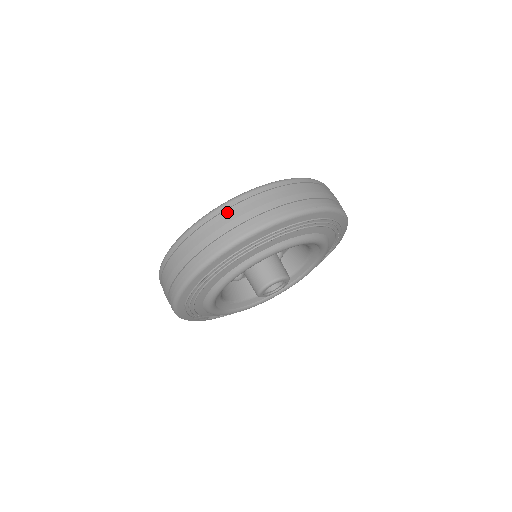
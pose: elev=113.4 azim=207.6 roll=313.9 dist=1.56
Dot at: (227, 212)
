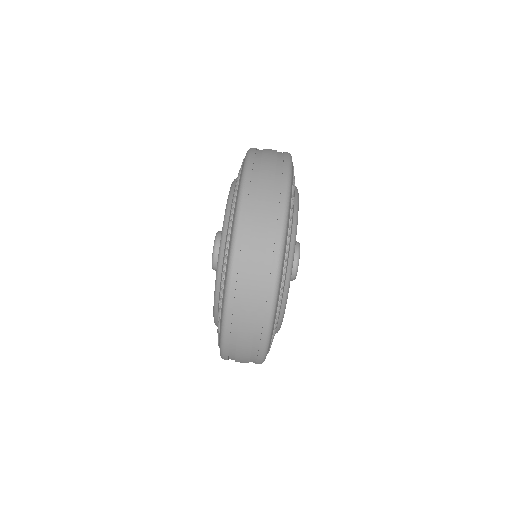
Dot at: (233, 338)
